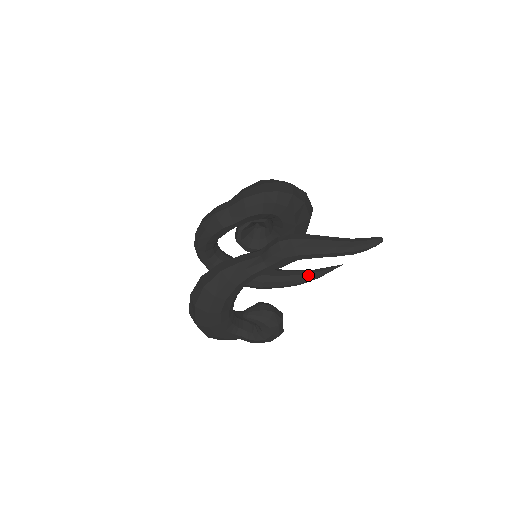
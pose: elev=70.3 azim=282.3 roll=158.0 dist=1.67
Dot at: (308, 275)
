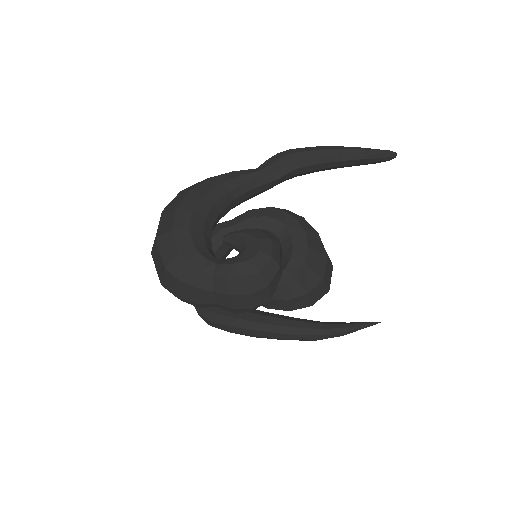
Dot at: (331, 323)
